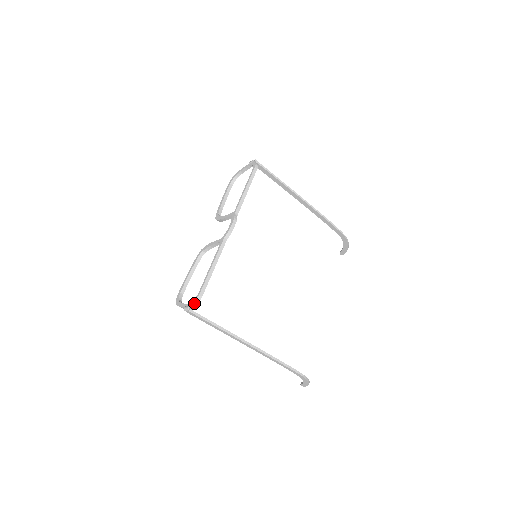
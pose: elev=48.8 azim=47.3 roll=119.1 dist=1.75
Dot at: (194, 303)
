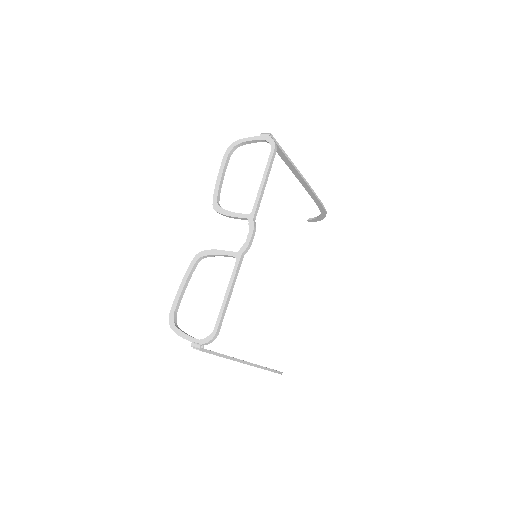
Dot at: (208, 342)
